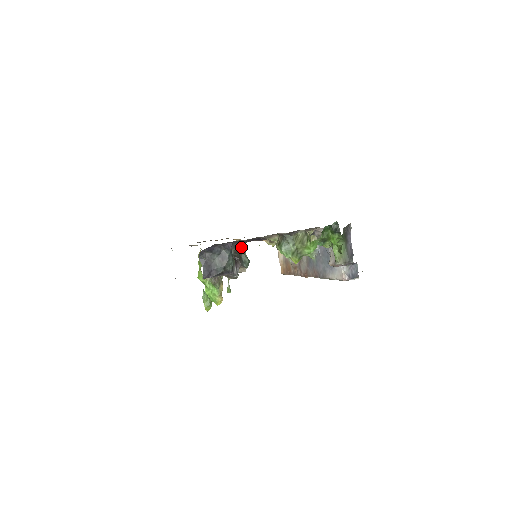
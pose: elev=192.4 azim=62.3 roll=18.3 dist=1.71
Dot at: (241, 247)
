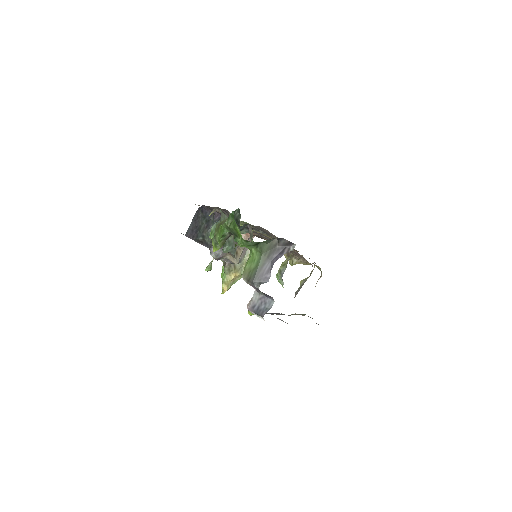
Dot at: occluded
